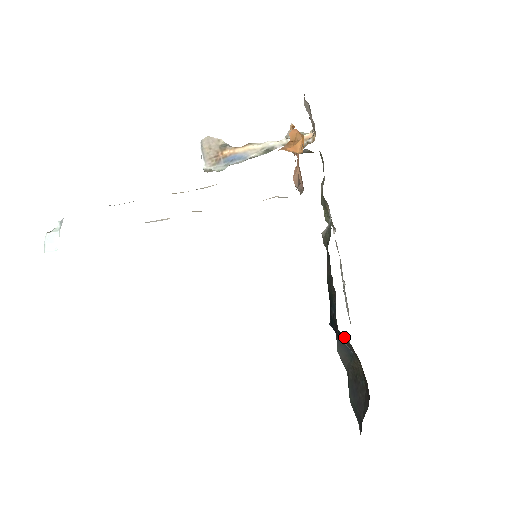
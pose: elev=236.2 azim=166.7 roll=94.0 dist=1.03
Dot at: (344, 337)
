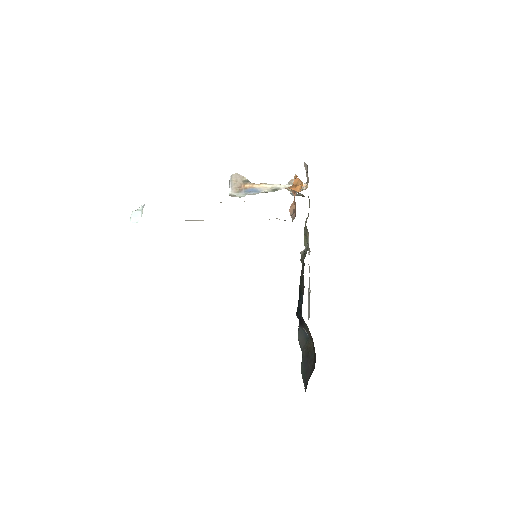
Dot at: occluded
